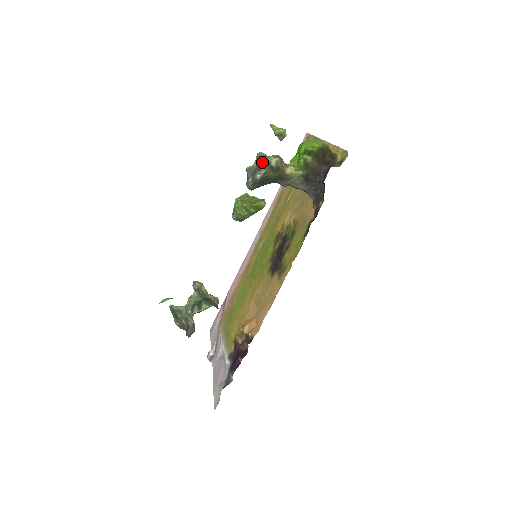
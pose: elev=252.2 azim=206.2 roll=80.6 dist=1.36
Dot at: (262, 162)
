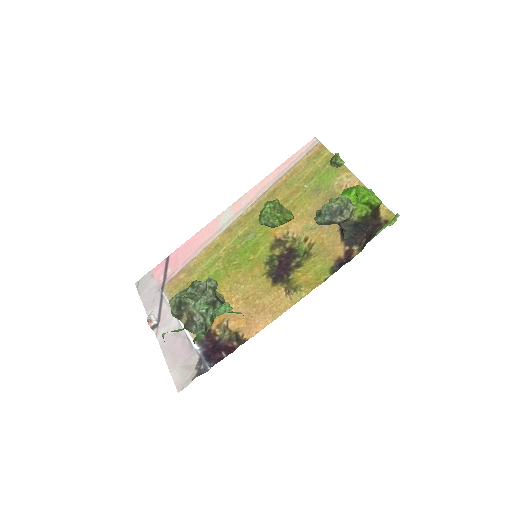
Dot at: (346, 209)
